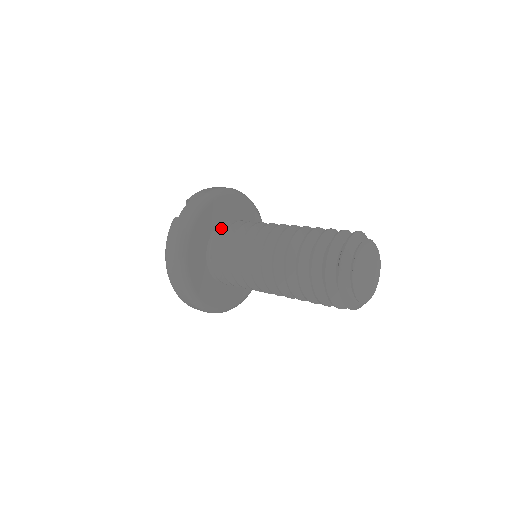
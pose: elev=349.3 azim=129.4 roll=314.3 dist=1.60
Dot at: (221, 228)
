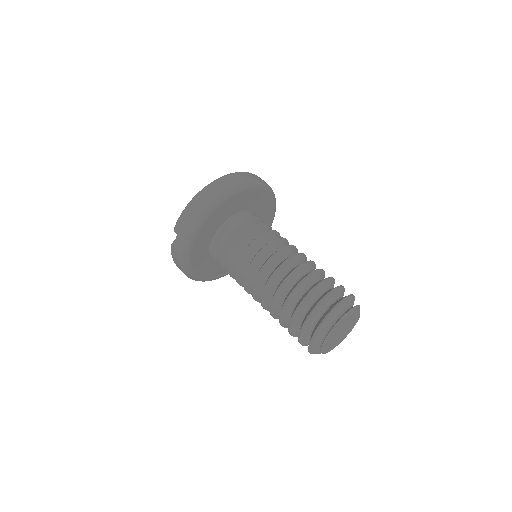
Dot at: (216, 241)
